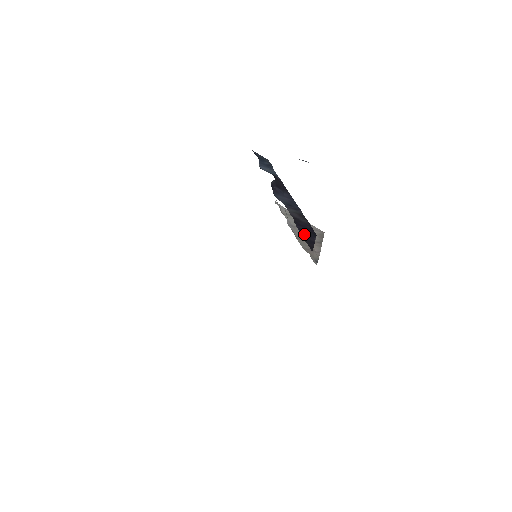
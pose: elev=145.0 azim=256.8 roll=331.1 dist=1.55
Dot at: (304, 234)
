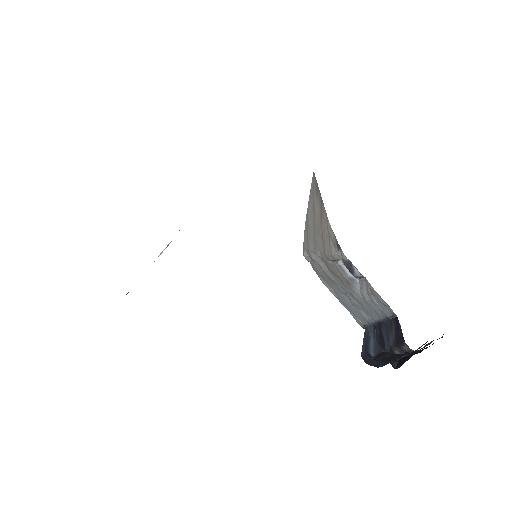
Dot at: (400, 341)
